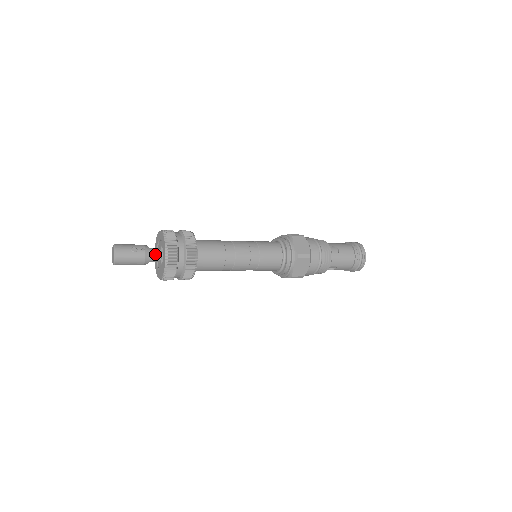
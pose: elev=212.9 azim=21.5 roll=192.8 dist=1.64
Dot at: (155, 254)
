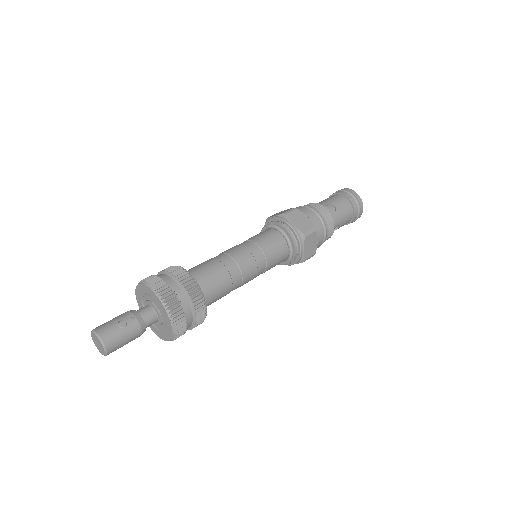
Dot at: (149, 316)
